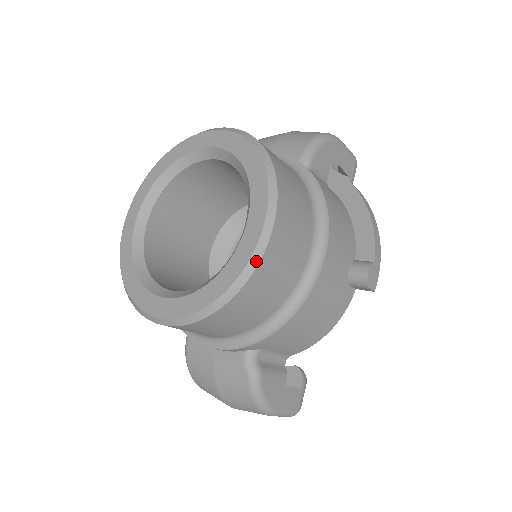
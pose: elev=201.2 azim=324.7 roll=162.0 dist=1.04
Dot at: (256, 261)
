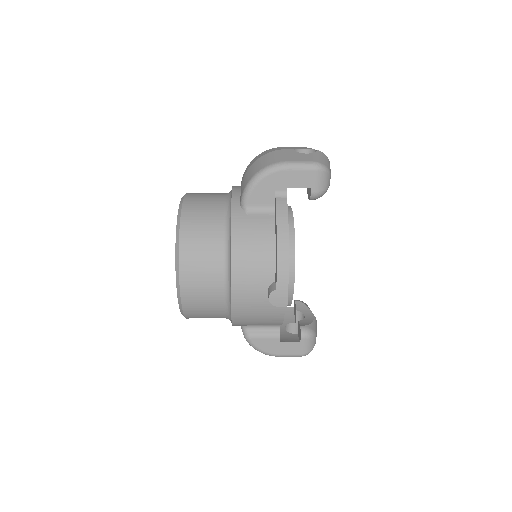
Dot at: (180, 302)
